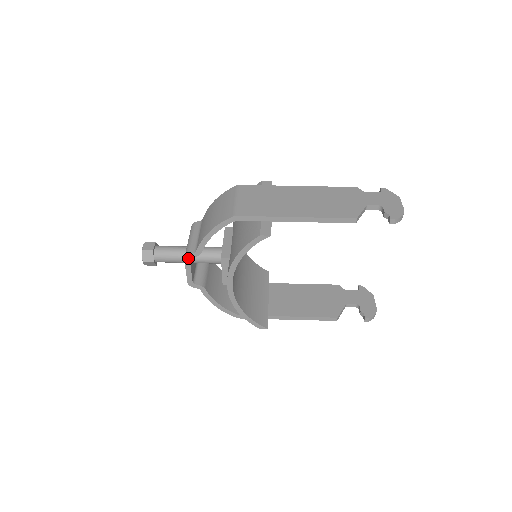
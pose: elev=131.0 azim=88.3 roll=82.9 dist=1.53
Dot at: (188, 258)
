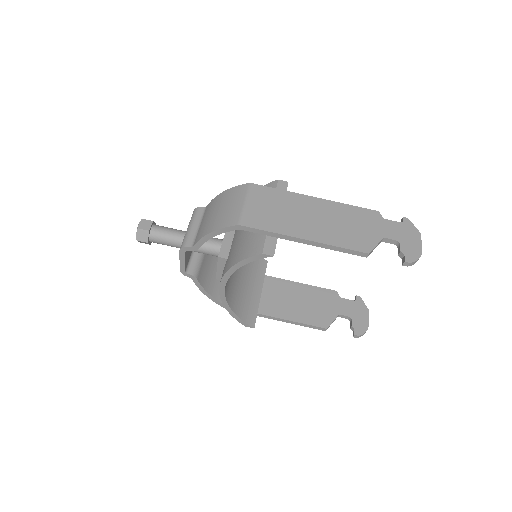
Dot at: (184, 250)
